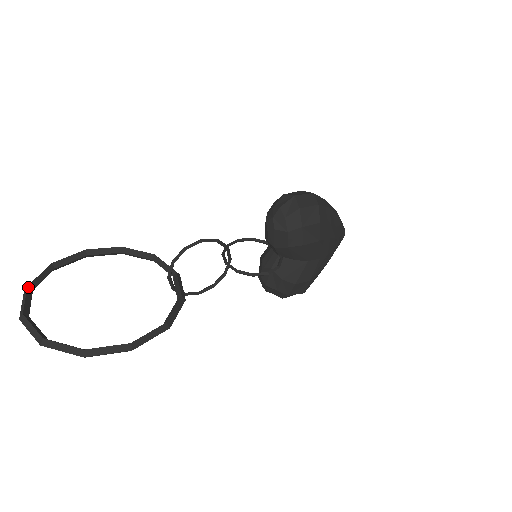
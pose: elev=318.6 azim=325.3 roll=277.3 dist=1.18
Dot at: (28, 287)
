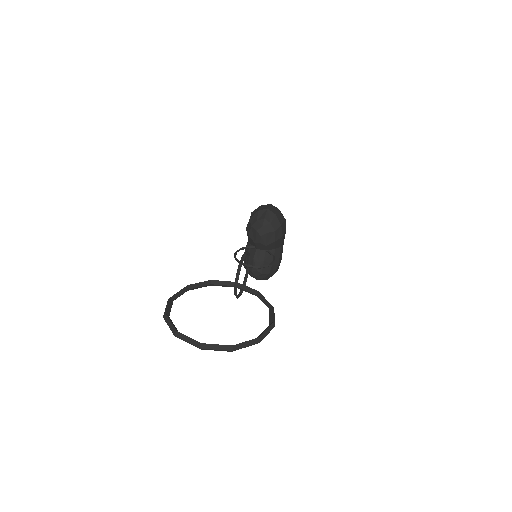
Dot at: (177, 332)
